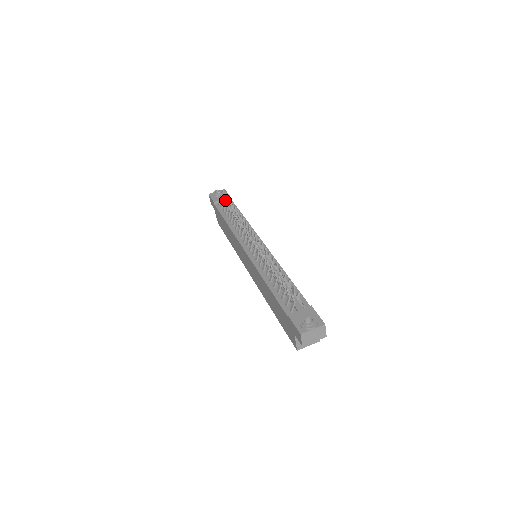
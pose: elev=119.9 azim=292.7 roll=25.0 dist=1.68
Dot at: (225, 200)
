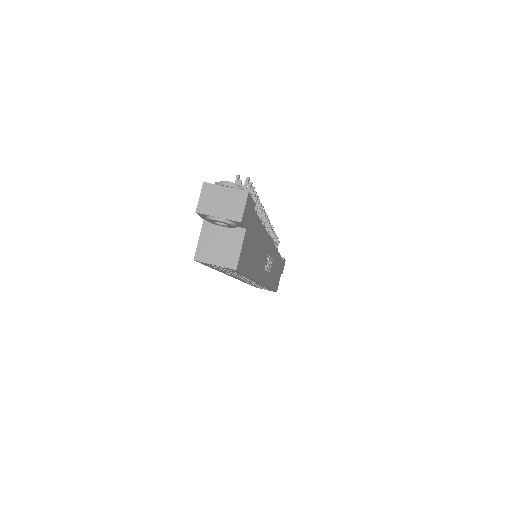
Dot at: occluded
